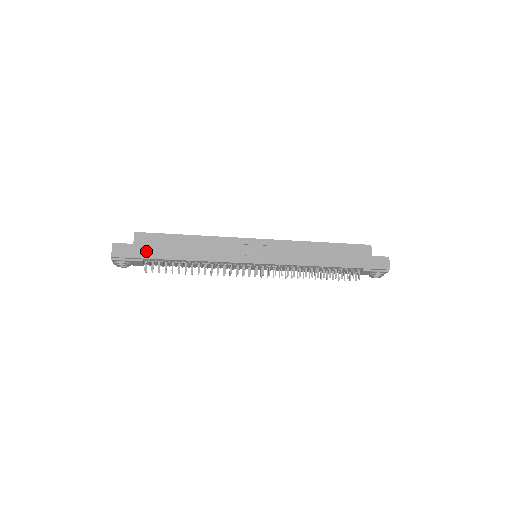
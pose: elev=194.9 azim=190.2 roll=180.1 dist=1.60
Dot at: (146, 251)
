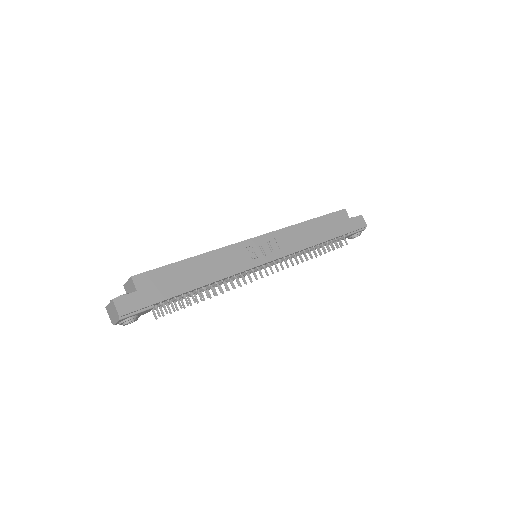
Dot at: (155, 294)
